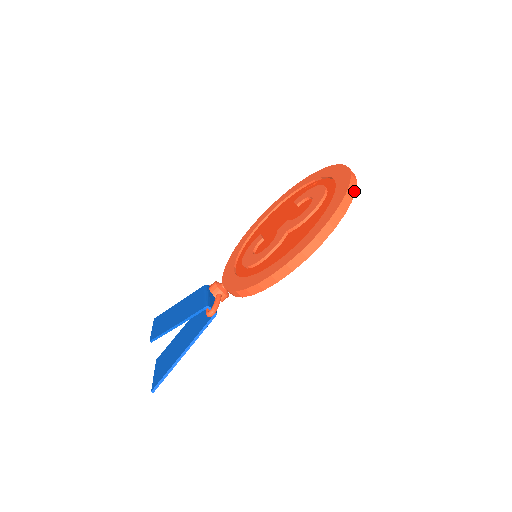
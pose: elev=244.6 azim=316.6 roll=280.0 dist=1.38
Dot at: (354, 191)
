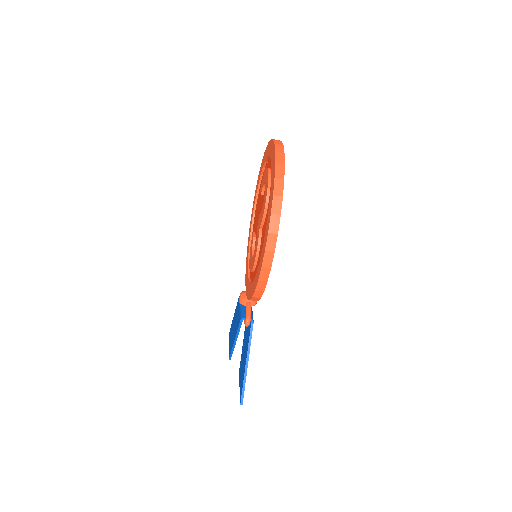
Dot at: (283, 168)
